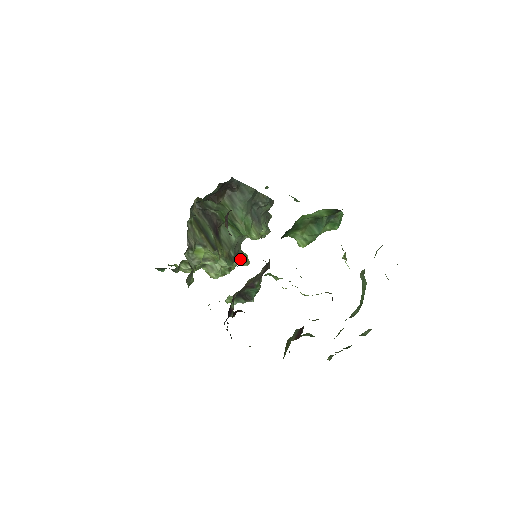
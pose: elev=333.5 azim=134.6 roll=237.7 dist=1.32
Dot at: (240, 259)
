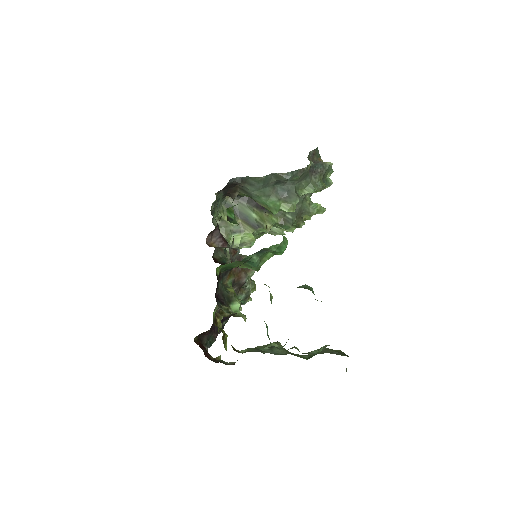
Dot at: (309, 212)
